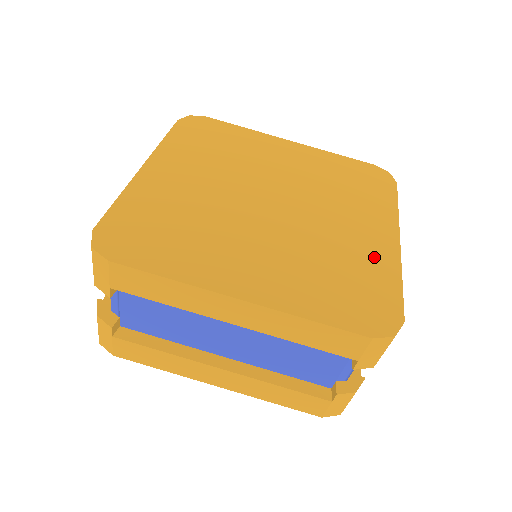
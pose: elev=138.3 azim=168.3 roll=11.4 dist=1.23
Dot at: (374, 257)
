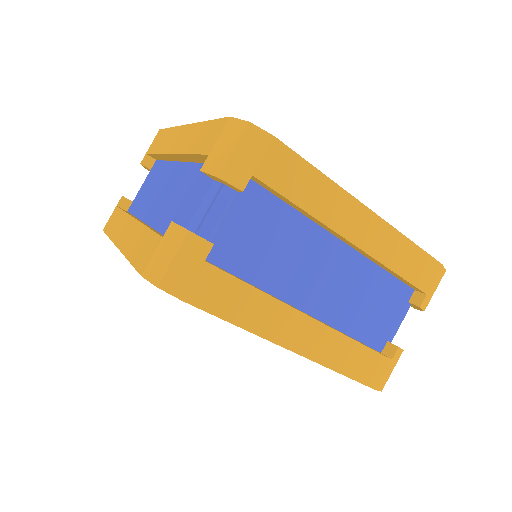
Dot at: occluded
